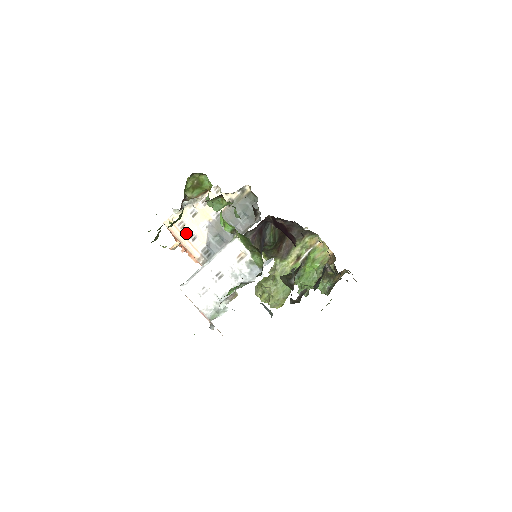
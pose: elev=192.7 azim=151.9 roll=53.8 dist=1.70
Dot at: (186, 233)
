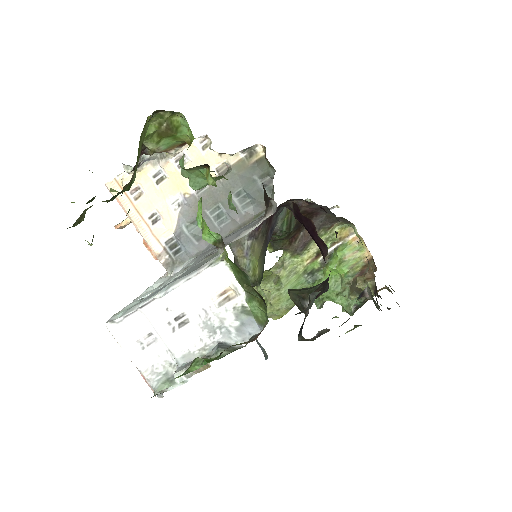
Dot at: (143, 208)
